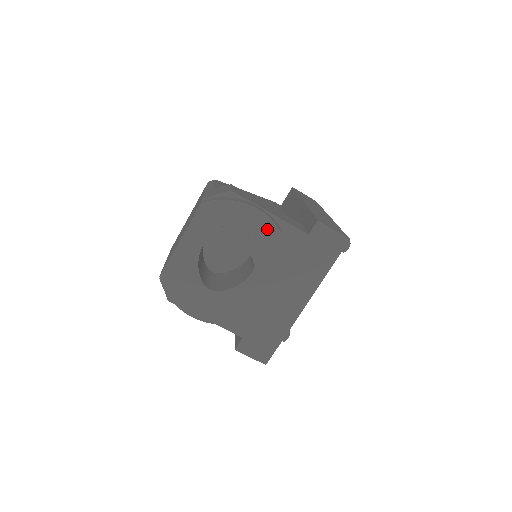
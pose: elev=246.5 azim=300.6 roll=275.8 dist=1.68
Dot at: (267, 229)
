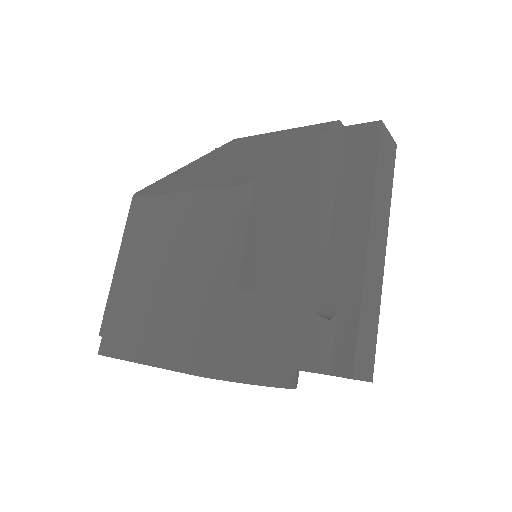
Dot at: occluded
